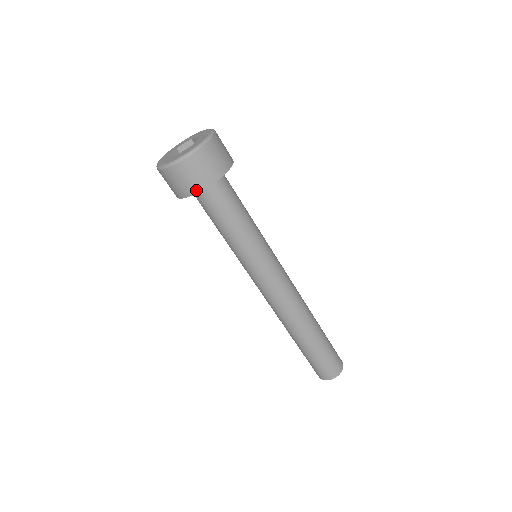
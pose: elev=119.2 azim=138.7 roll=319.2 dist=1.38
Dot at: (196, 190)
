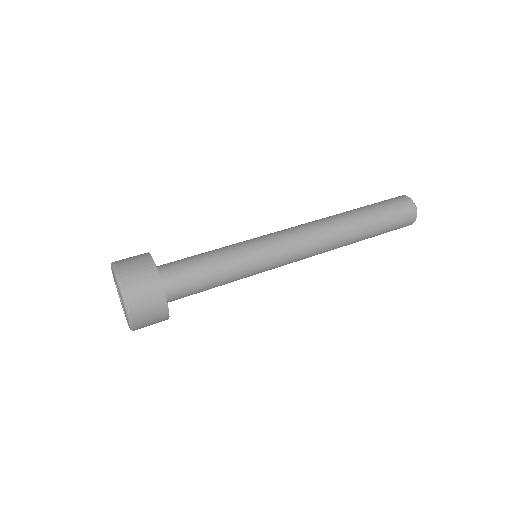
Dot at: (165, 312)
